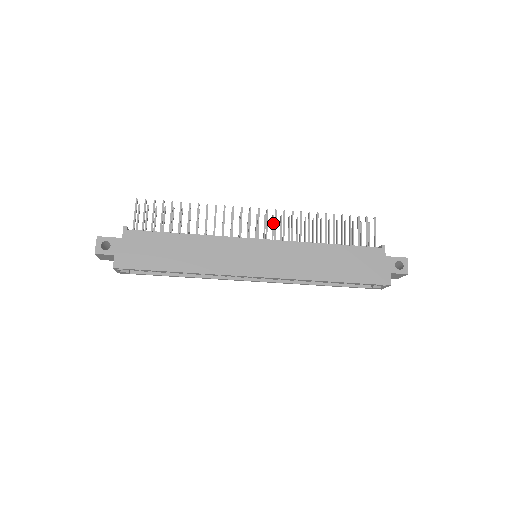
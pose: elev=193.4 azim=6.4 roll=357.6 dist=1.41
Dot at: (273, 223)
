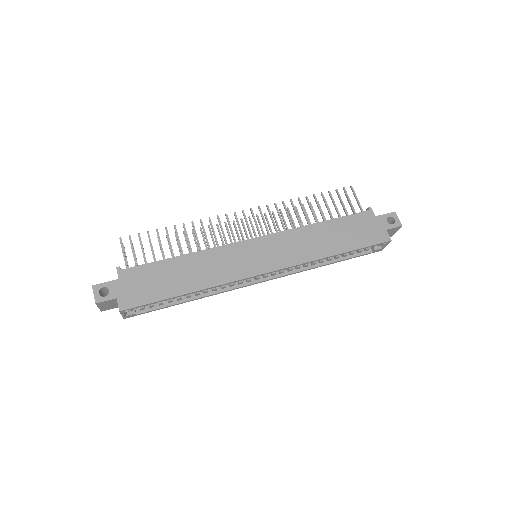
Dot at: (259, 222)
